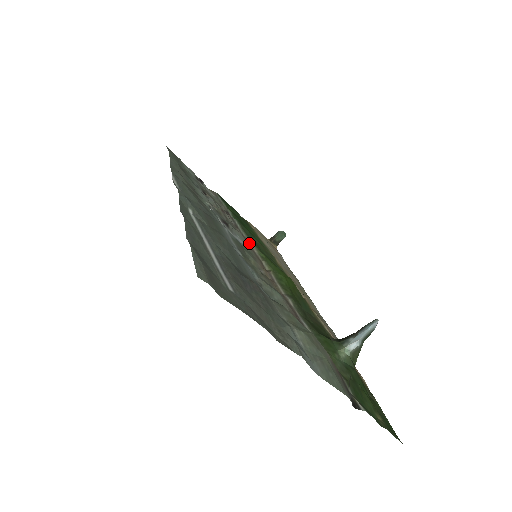
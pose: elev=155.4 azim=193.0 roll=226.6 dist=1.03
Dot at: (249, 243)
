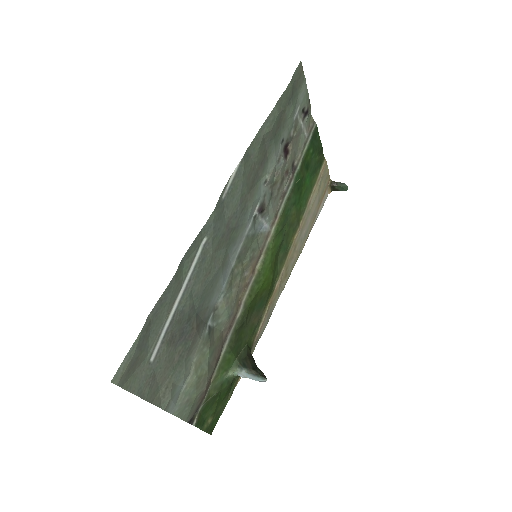
Dot at: (273, 226)
